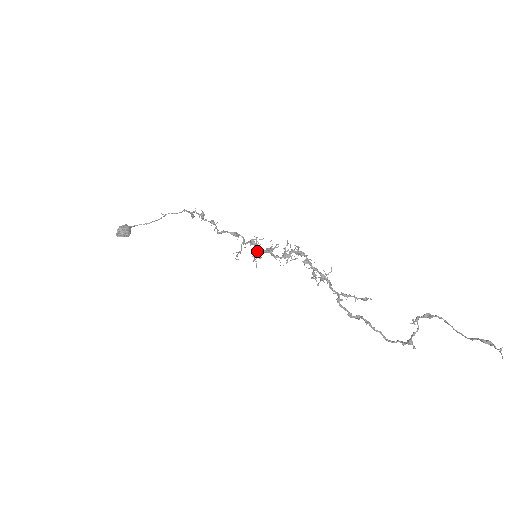
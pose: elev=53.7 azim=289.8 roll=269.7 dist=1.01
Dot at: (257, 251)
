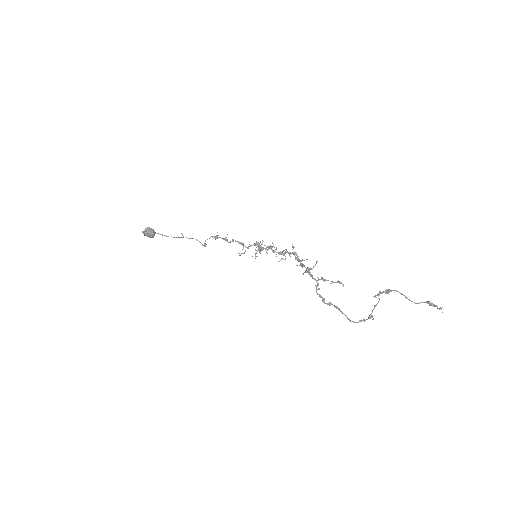
Dot at: (260, 247)
